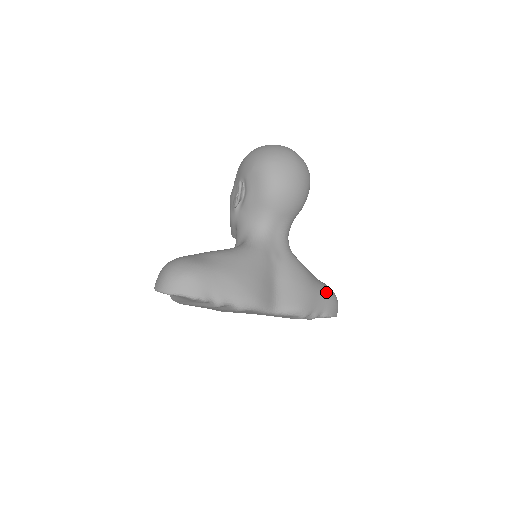
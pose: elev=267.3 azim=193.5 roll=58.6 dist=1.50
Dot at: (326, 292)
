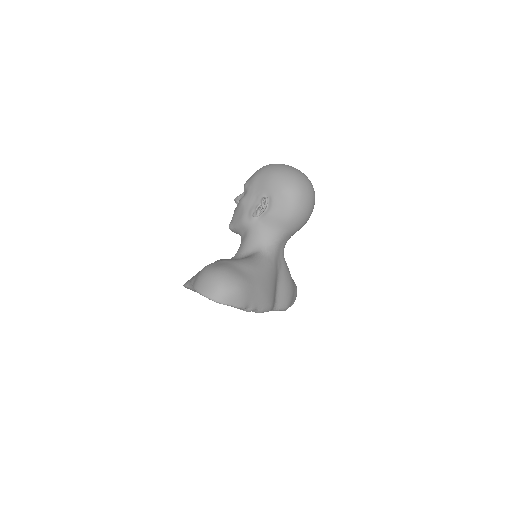
Dot at: (296, 288)
